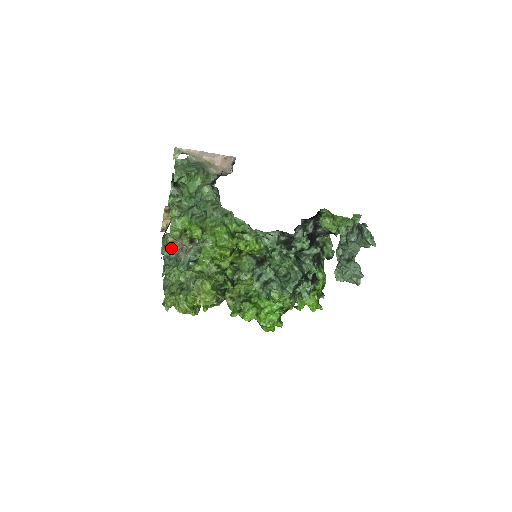
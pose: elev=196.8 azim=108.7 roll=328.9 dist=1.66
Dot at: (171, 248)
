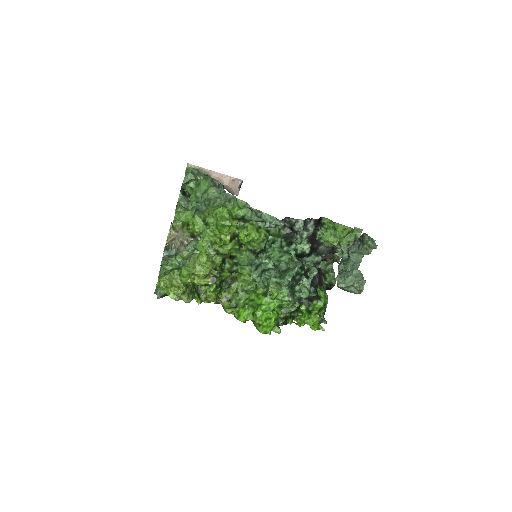
Dot at: (172, 246)
